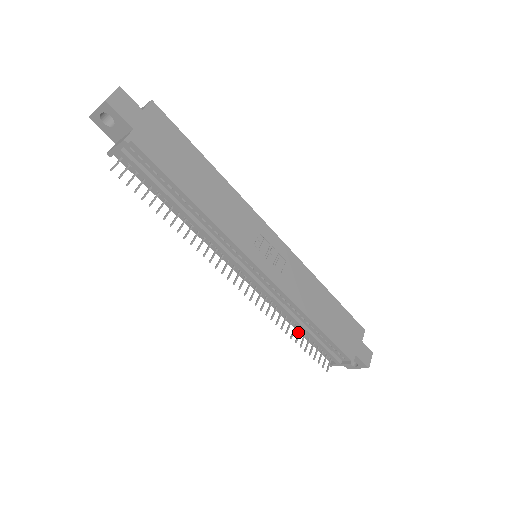
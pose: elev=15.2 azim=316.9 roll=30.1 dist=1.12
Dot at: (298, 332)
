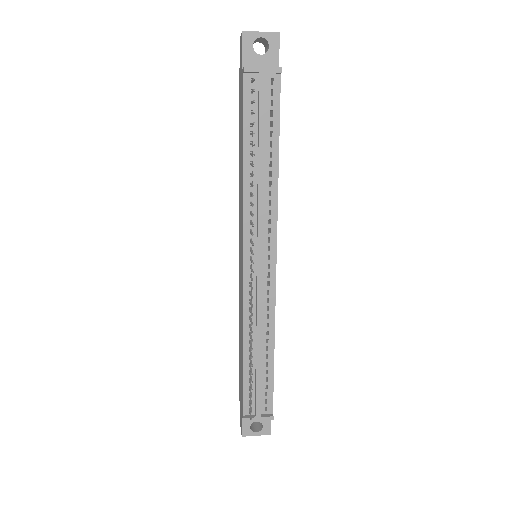
Dot at: (250, 358)
